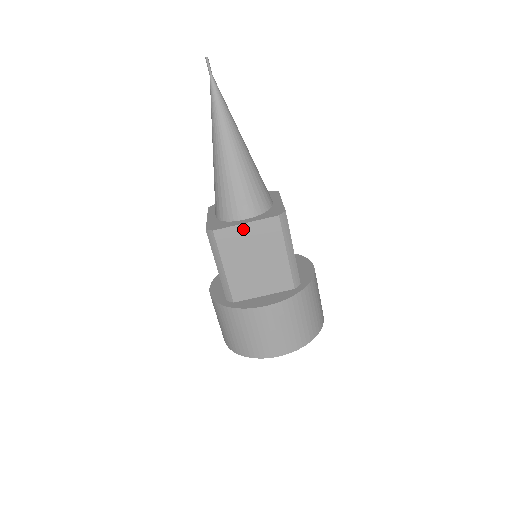
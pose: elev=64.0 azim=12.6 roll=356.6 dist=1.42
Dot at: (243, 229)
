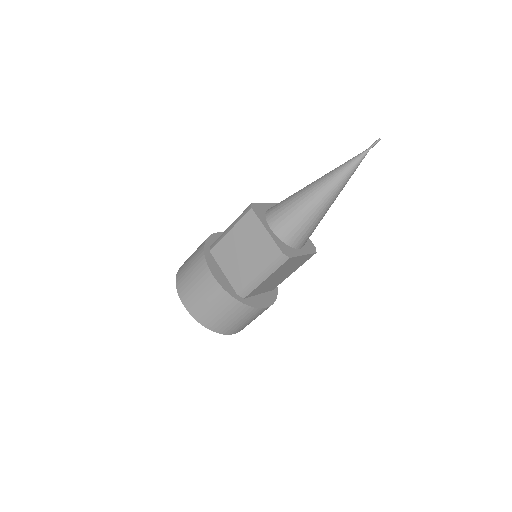
Dot at: (262, 230)
